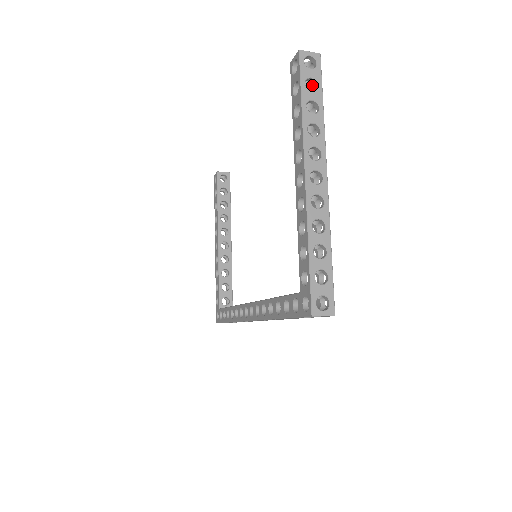
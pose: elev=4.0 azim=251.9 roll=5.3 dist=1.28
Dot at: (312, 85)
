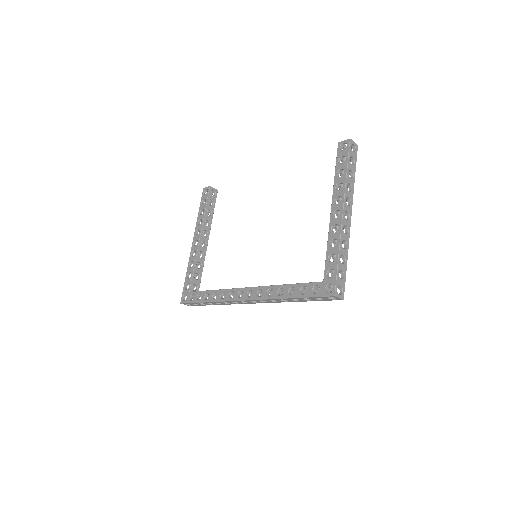
Dot at: occluded
